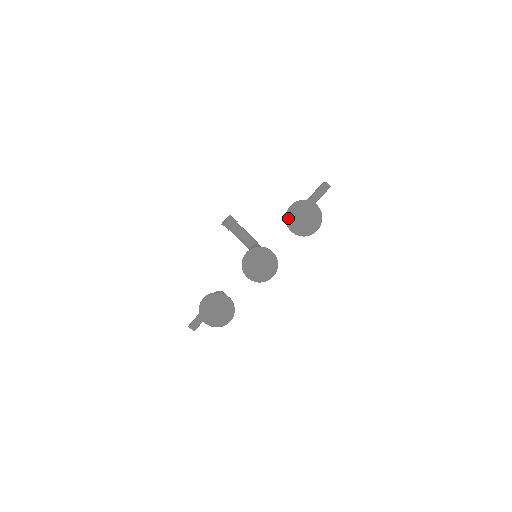
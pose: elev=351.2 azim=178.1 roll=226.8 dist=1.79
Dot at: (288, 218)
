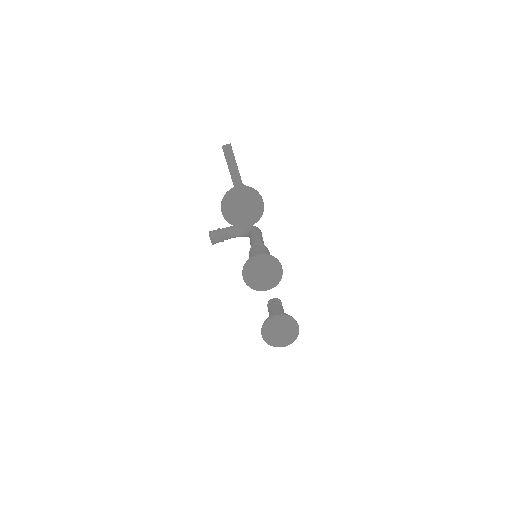
Dot at: (233, 223)
